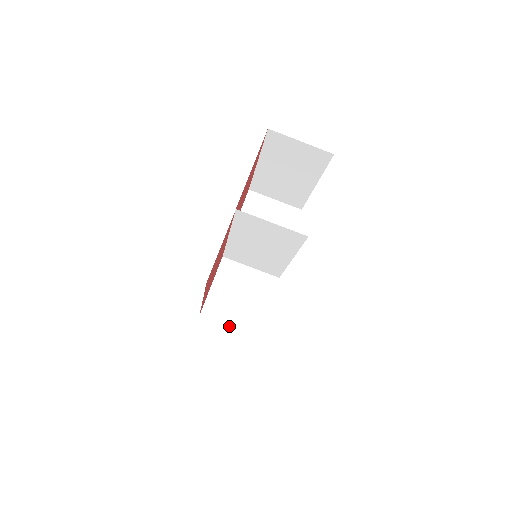
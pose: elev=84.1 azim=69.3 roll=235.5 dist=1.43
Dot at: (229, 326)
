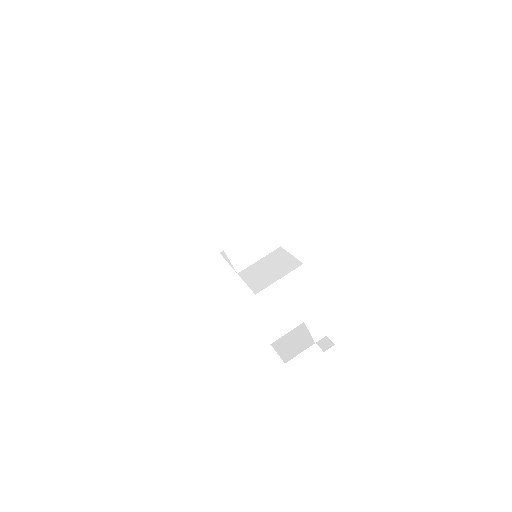
Dot at: occluded
